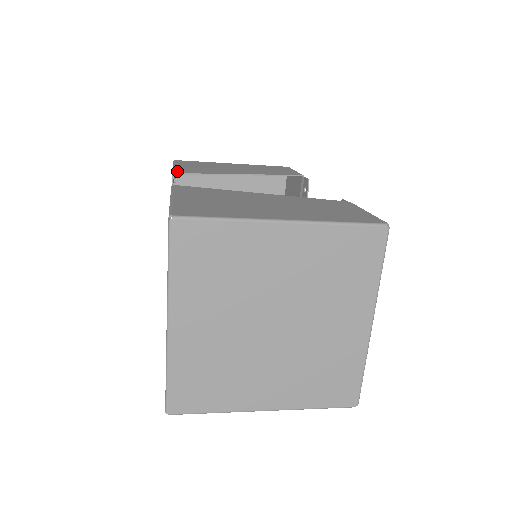
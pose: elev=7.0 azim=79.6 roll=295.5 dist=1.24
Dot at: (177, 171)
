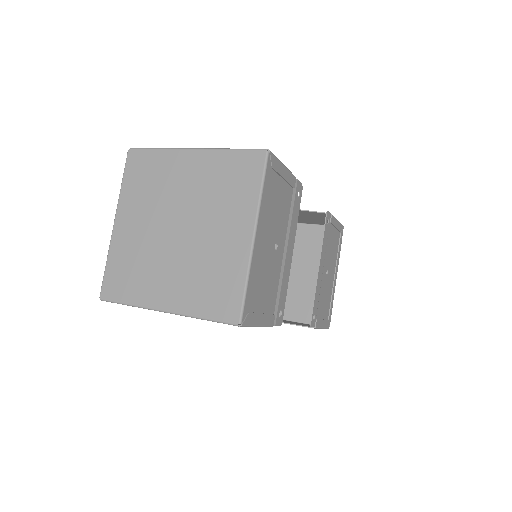
Dot at: occluded
